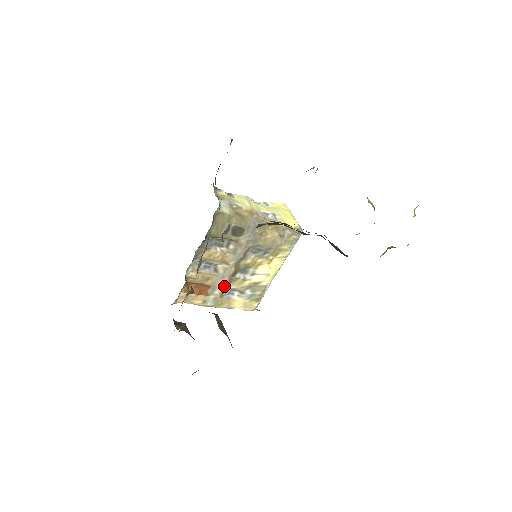
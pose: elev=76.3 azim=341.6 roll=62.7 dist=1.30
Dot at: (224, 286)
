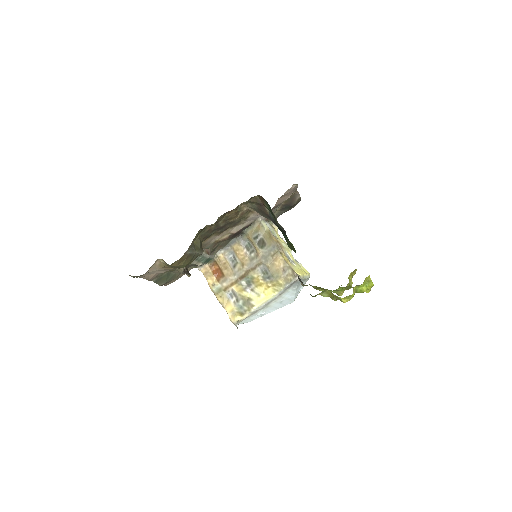
Dot at: (231, 283)
